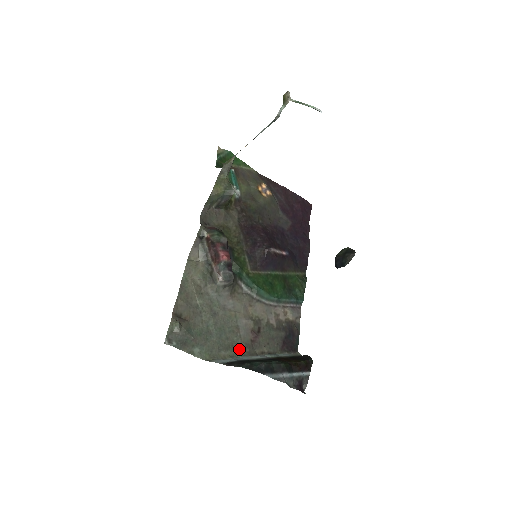
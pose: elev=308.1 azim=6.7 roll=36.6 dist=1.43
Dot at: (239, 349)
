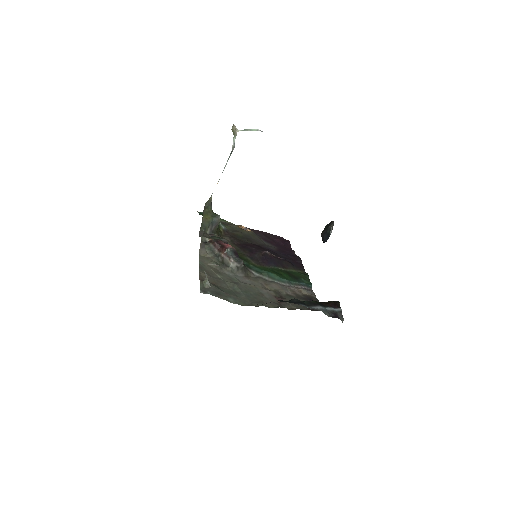
Dot at: (269, 304)
